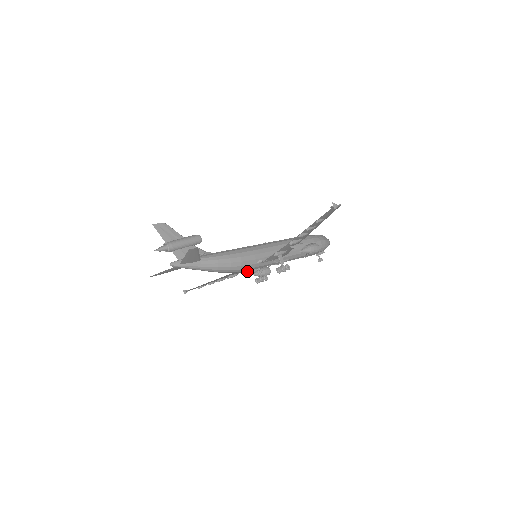
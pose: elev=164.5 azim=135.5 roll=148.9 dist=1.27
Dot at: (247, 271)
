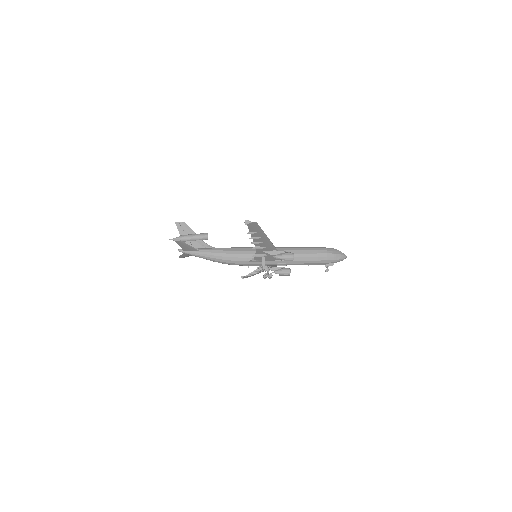
Dot at: occluded
